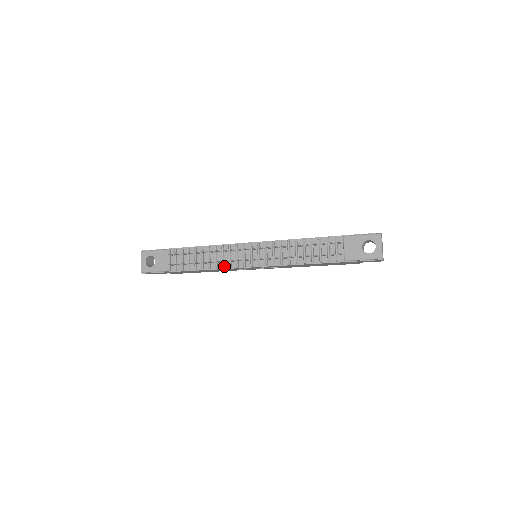
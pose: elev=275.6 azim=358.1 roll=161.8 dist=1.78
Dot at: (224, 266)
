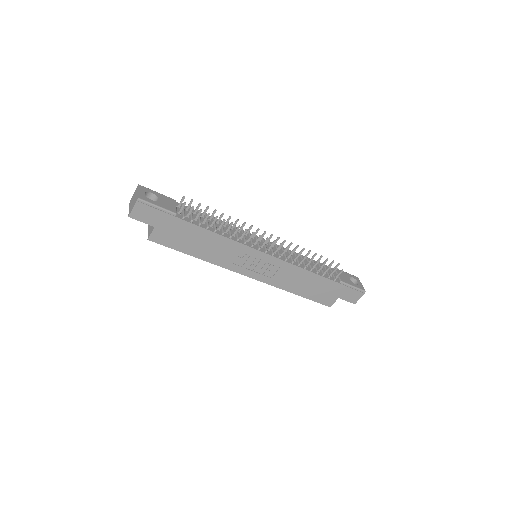
Dot at: (238, 240)
